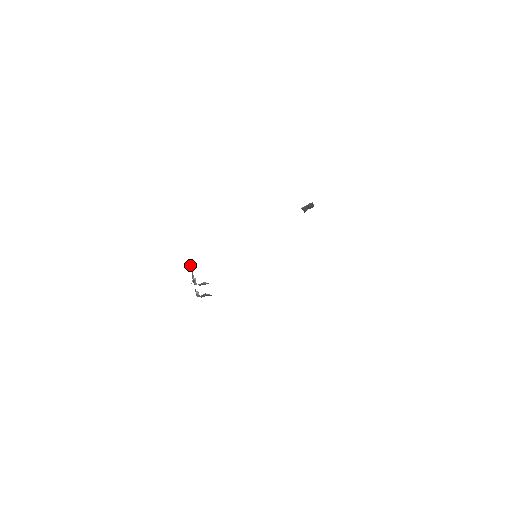
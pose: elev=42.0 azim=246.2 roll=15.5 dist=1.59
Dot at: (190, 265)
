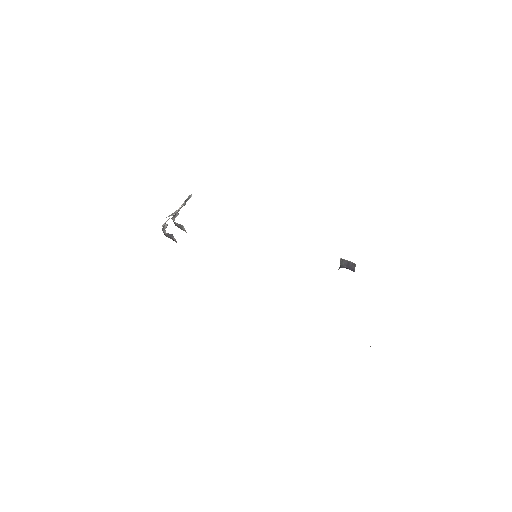
Dot at: (187, 199)
